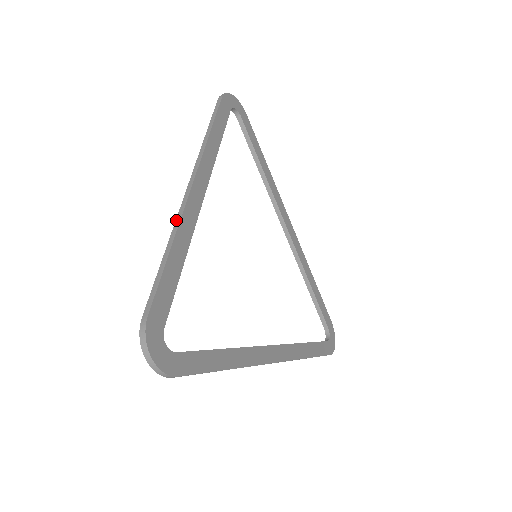
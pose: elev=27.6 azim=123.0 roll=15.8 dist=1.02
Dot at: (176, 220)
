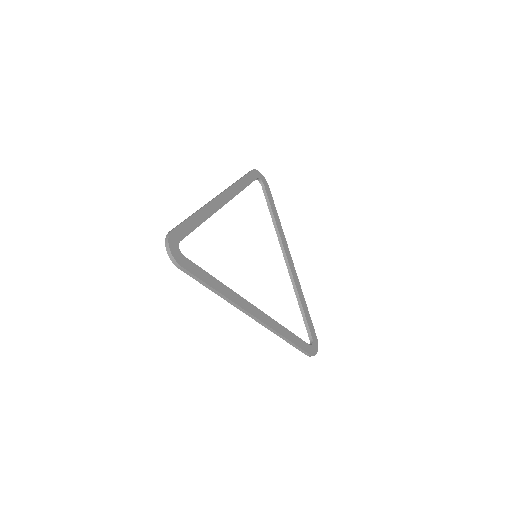
Dot at: occluded
